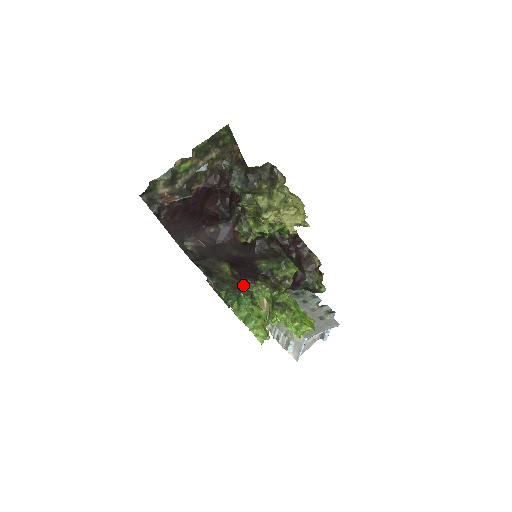
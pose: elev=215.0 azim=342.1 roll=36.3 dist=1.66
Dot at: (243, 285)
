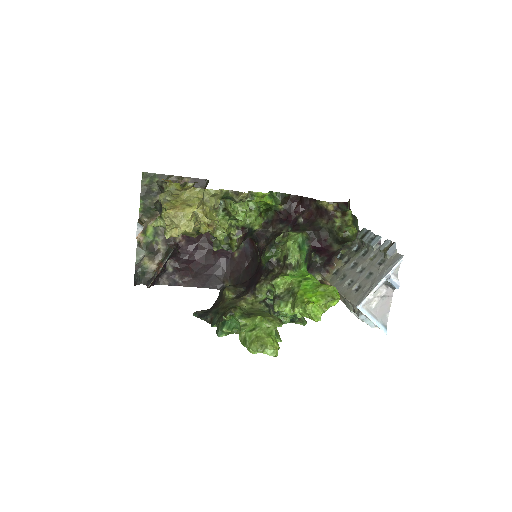
Dot at: (250, 298)
